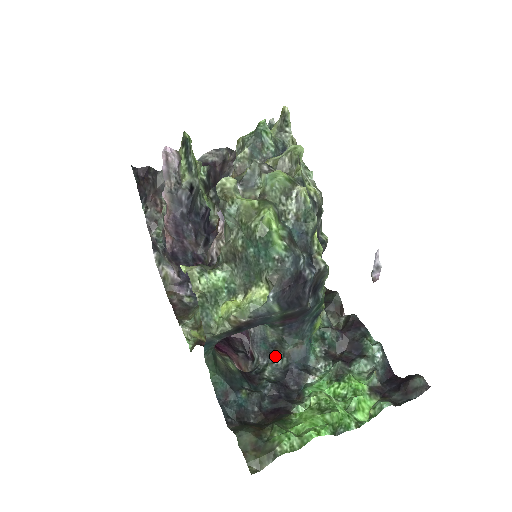
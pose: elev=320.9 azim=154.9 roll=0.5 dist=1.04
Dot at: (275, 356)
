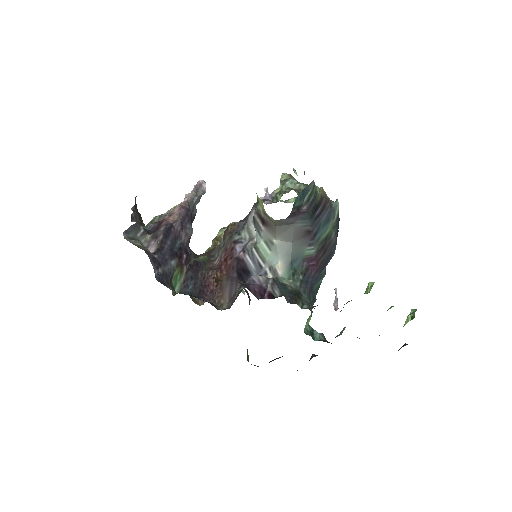
Dot at: (296, 301)
